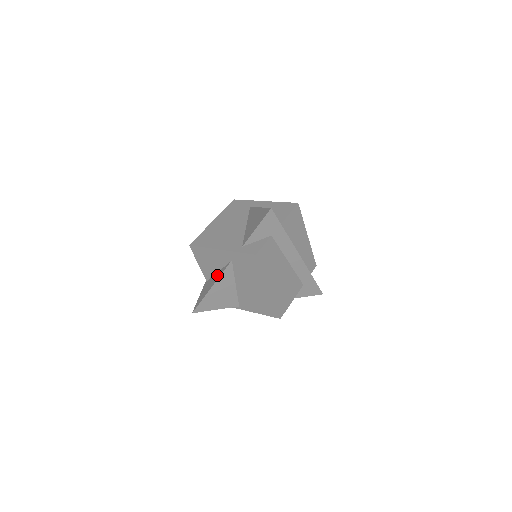
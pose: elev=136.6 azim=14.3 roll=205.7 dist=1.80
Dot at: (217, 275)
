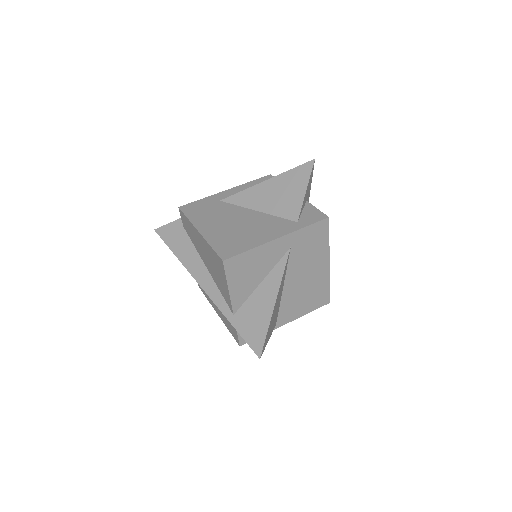
Dot at: (268, 284)
